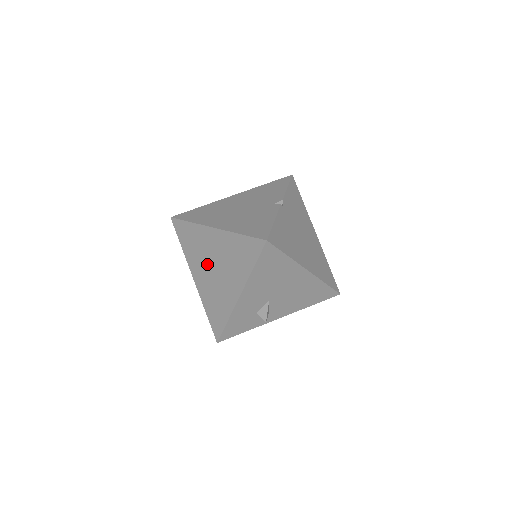
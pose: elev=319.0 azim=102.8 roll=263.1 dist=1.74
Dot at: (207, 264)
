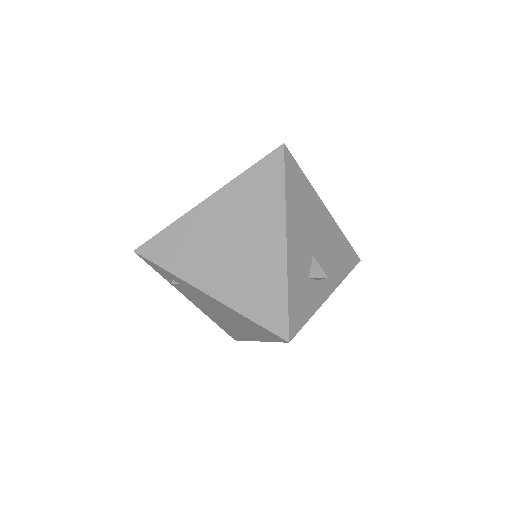
Dot at: (218, 250)
